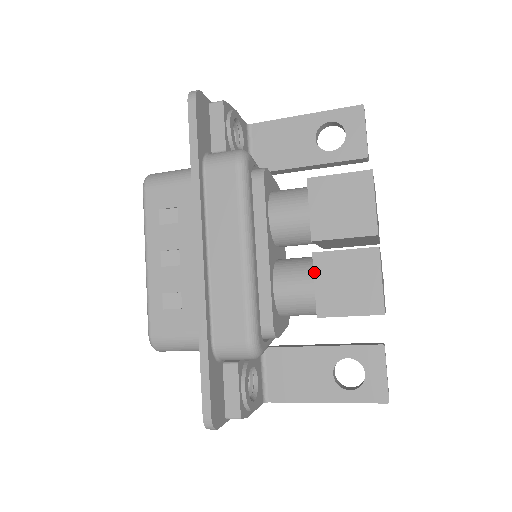
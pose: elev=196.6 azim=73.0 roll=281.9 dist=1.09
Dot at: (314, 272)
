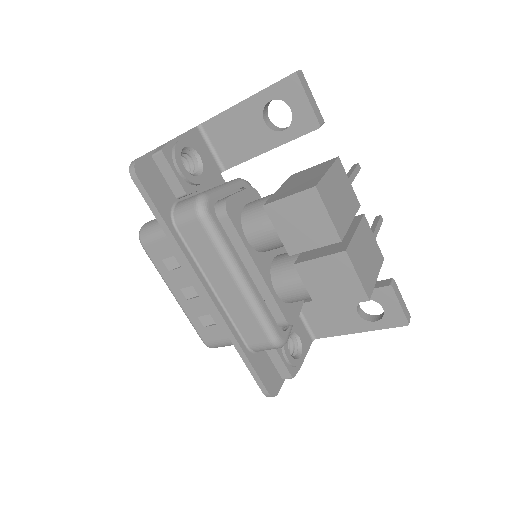
Dot at: (301, 279)
